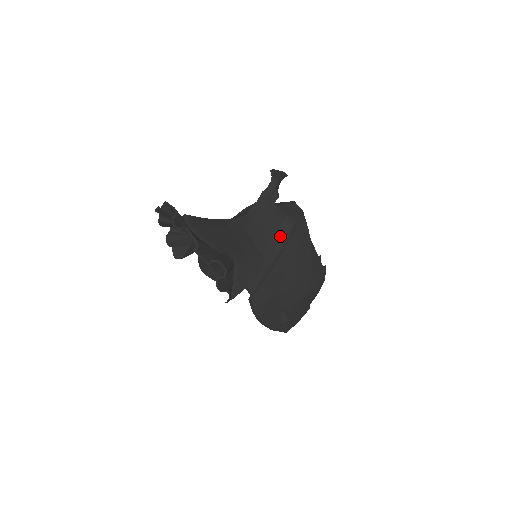
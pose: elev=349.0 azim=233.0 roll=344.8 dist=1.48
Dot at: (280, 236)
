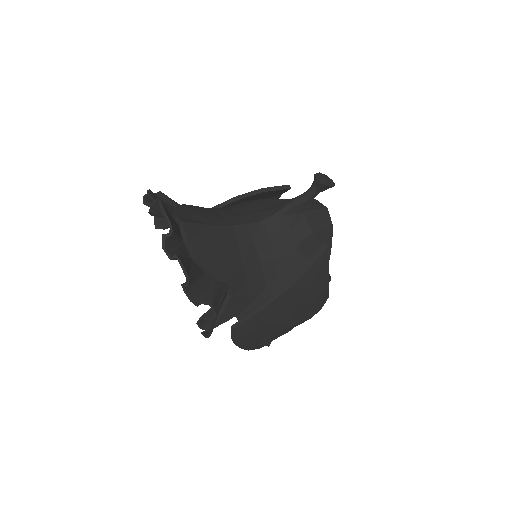
Dot at: occluded
